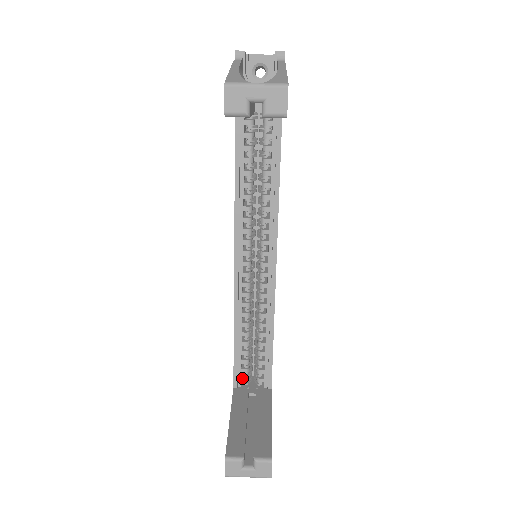
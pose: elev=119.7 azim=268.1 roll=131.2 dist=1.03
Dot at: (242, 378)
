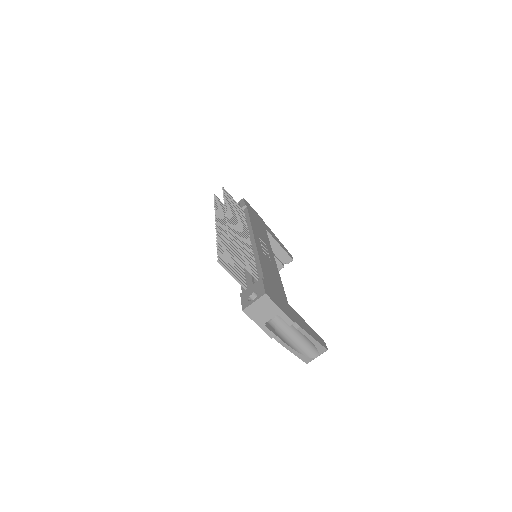
Dot at: occluded
